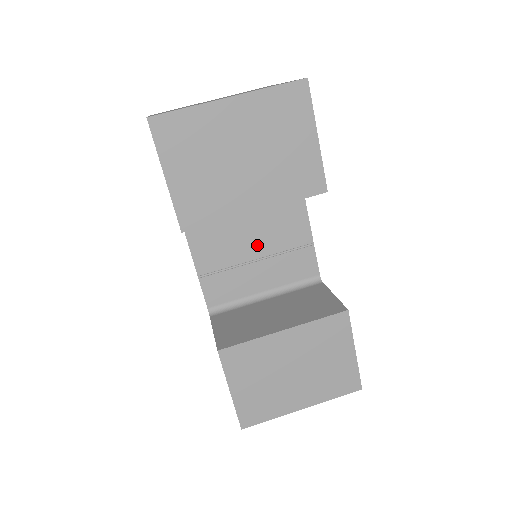
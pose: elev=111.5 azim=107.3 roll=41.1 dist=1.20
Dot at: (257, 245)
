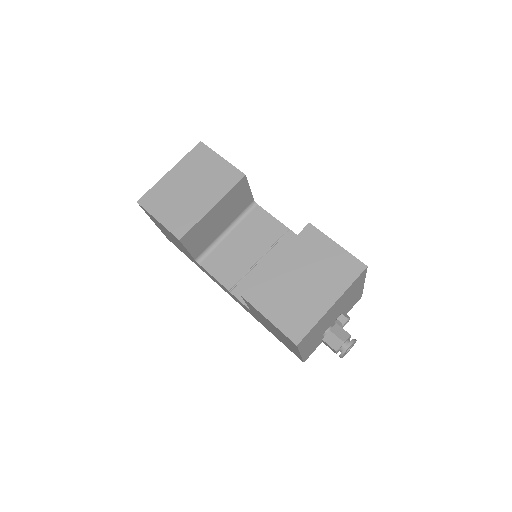
Dot at: (254, 251)
